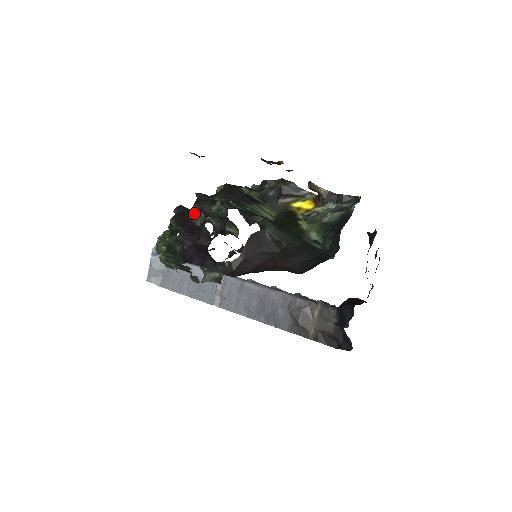
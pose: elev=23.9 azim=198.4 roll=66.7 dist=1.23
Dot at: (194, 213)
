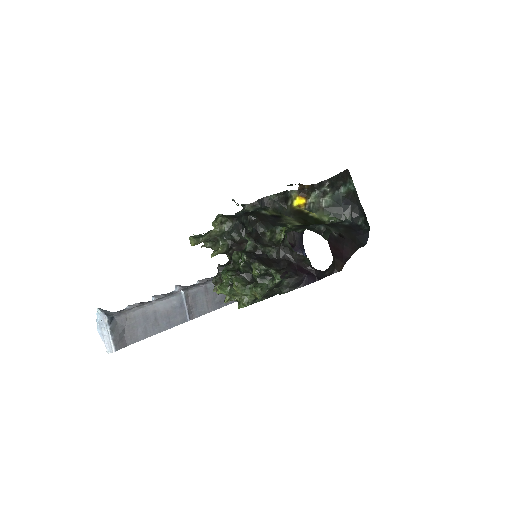
Dot at: (264, 251)
